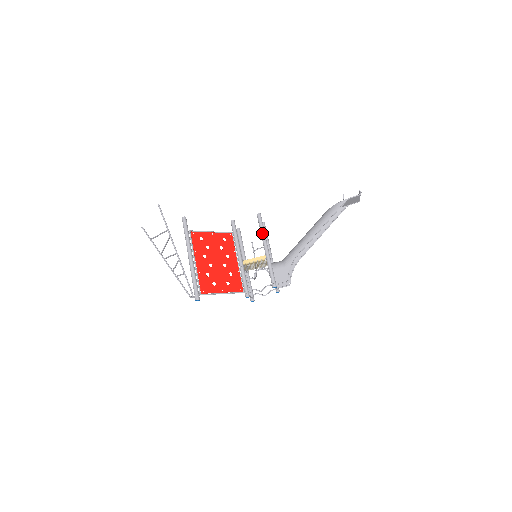
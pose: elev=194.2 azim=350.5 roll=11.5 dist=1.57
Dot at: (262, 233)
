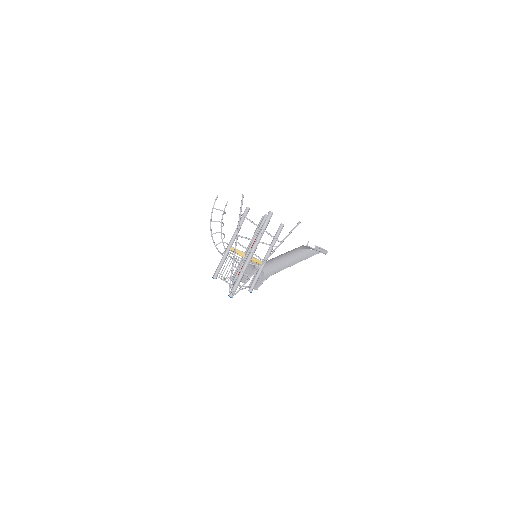
Dot at: occluded
